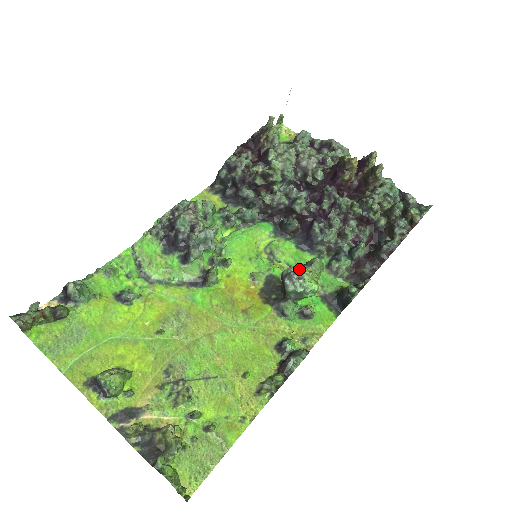
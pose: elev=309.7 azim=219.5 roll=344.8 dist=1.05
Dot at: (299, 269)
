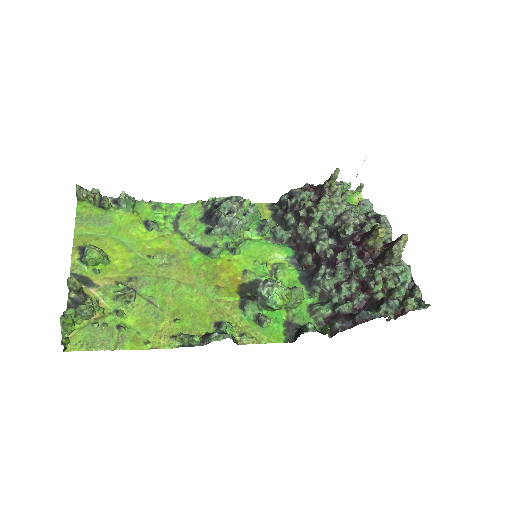
Dot at: (279, 283)
